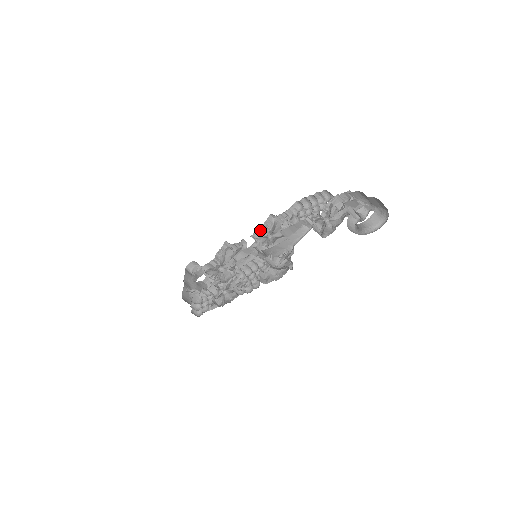
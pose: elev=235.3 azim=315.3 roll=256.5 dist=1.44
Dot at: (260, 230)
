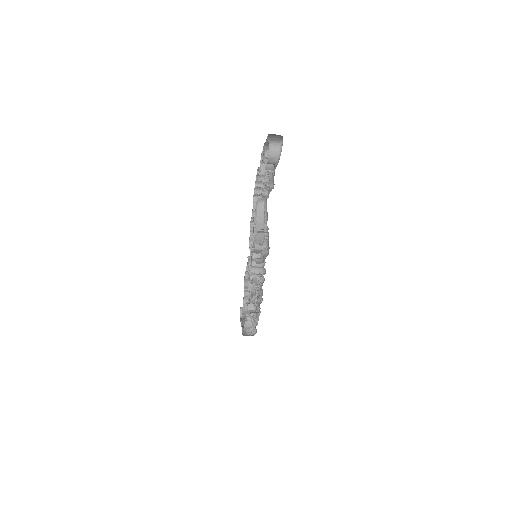
Dot at: (251, 239)
